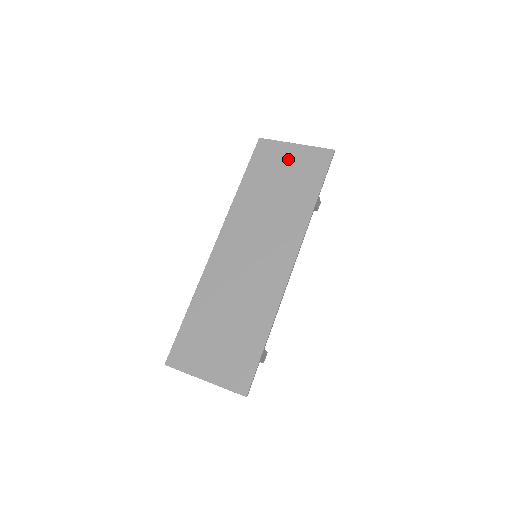
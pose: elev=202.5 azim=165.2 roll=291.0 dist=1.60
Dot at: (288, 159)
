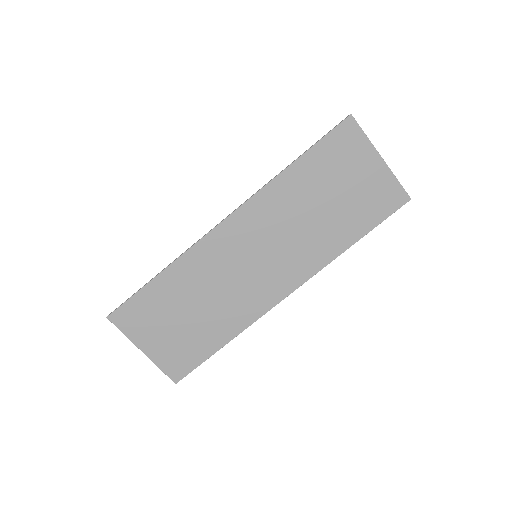
Dot at: (361, 173)
